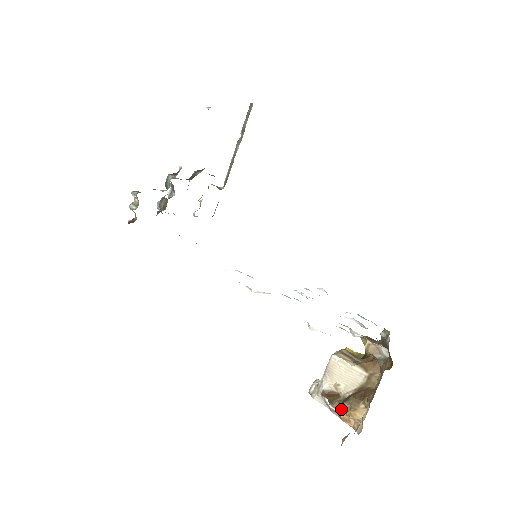
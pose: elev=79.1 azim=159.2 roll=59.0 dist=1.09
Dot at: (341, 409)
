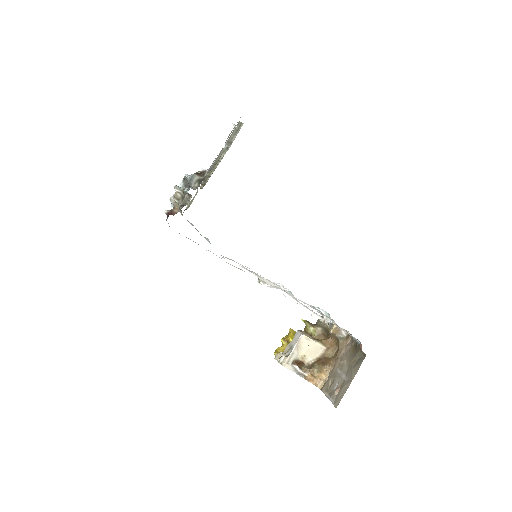
Dot at: (309, 372)
